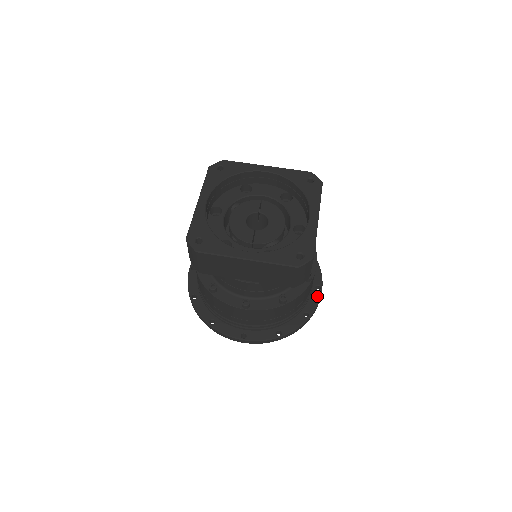
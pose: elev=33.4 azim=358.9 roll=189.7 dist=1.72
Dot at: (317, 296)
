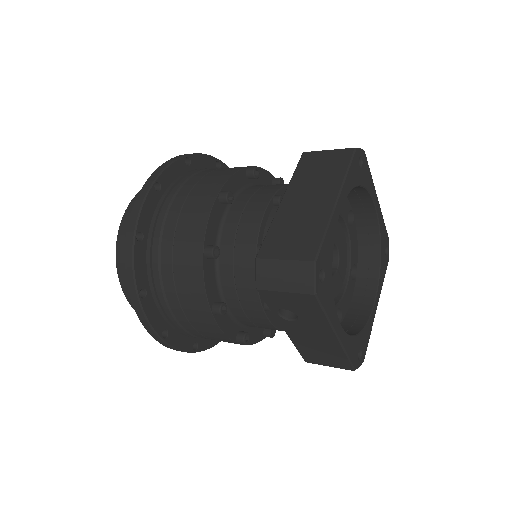
Dot at: occluded
